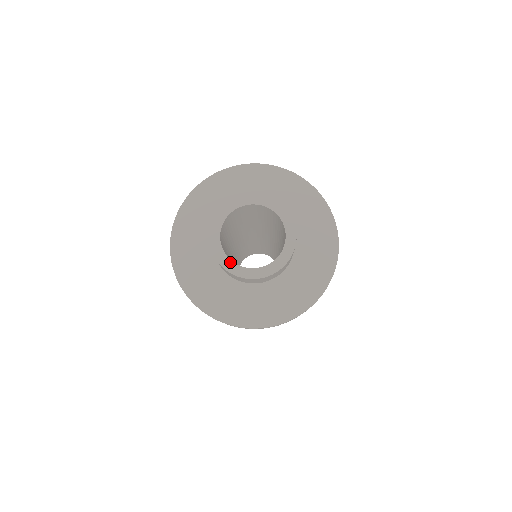
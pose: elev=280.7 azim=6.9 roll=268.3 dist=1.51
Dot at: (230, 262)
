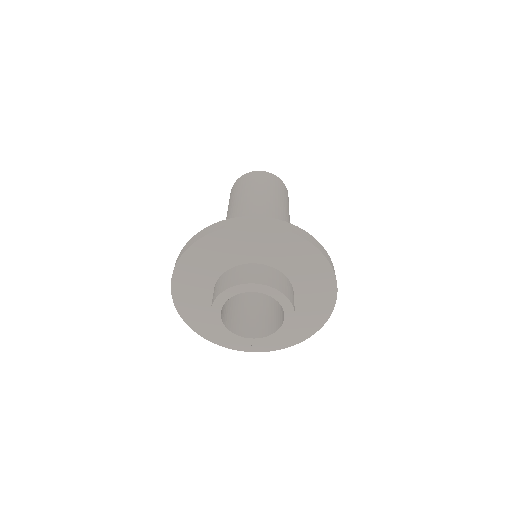
Dot at: (219, 314)
